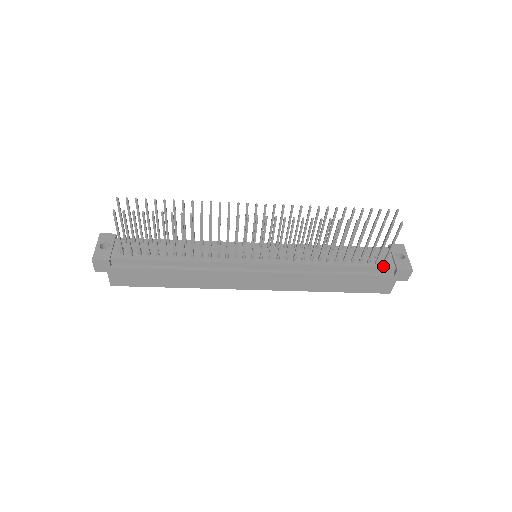
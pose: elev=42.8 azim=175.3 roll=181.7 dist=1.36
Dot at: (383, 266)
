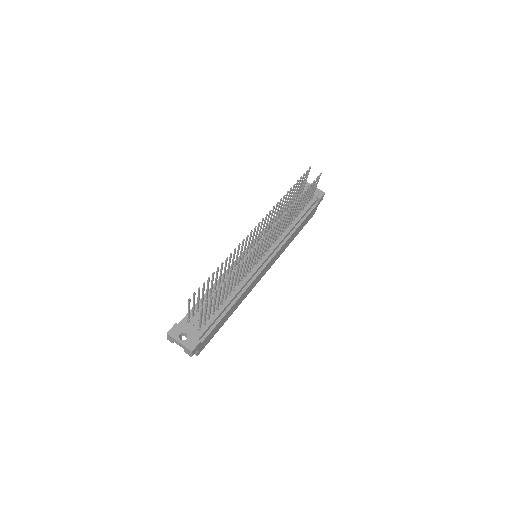
Dot at: (312, 203)
